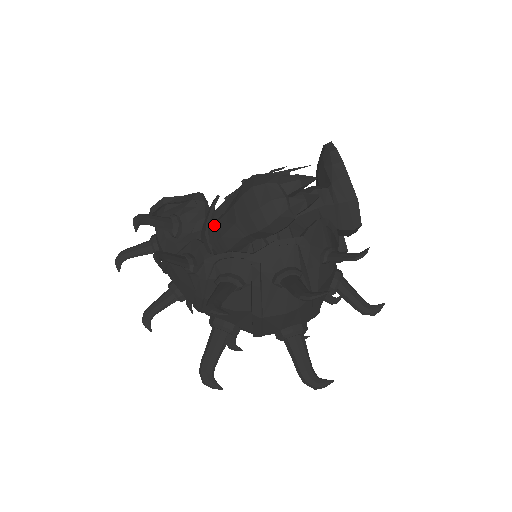
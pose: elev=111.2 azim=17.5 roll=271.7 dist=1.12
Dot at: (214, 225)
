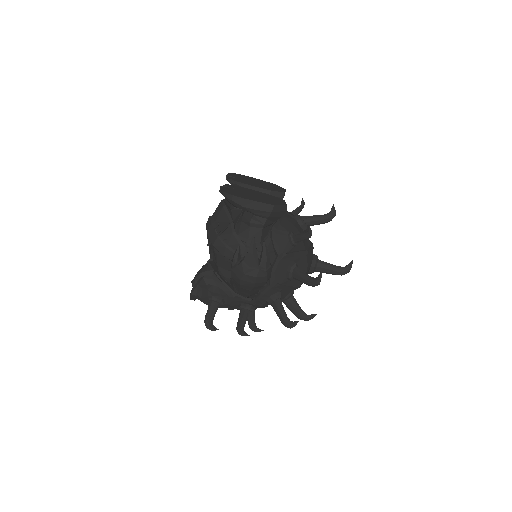
Dot at: (238, 293)
